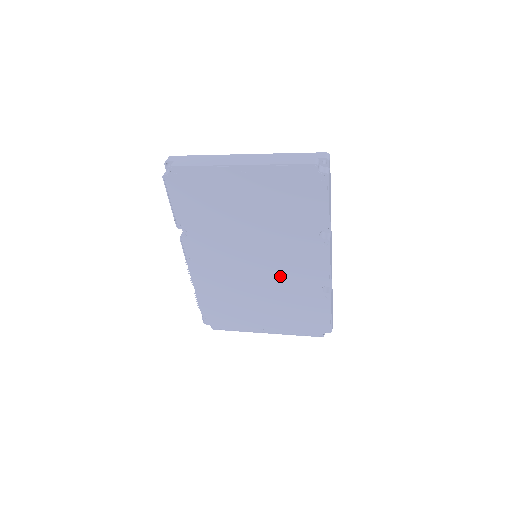
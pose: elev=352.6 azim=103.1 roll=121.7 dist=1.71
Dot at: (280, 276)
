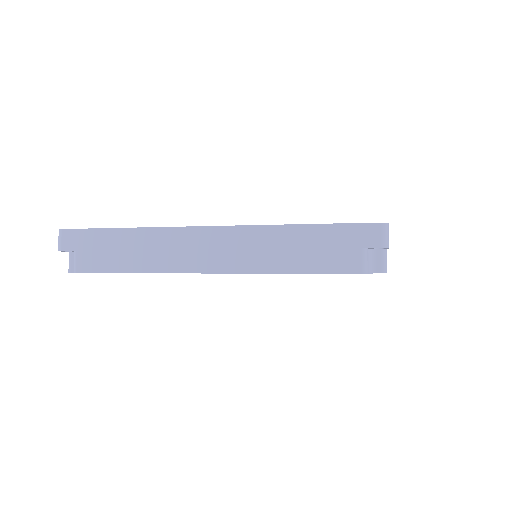
Dot at: occluded
